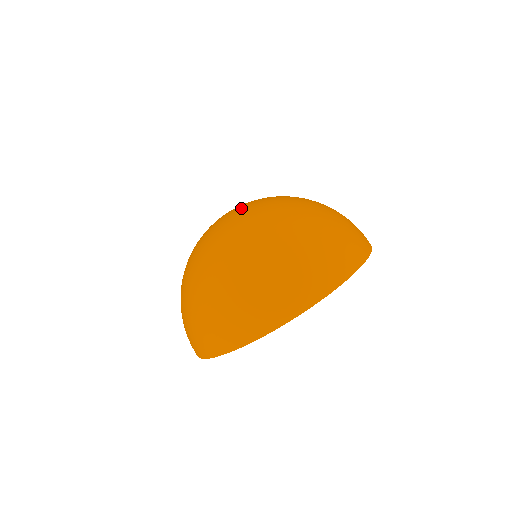
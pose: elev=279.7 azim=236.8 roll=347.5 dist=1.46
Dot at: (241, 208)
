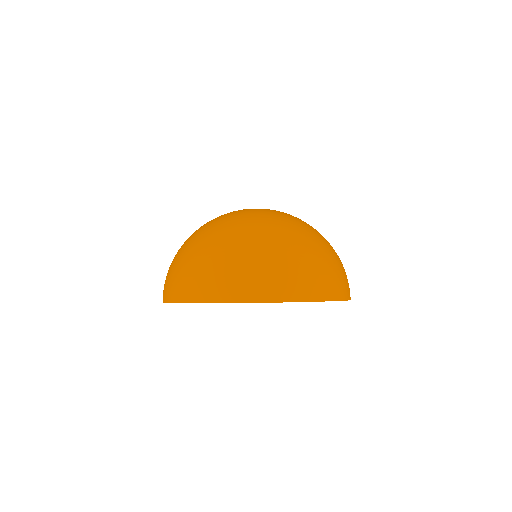
Dot at: (264, 209)
